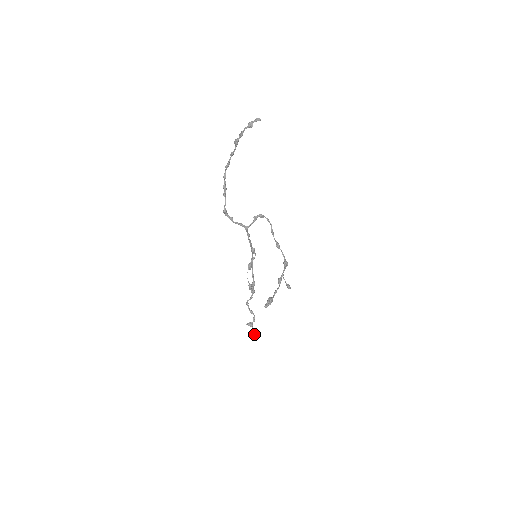
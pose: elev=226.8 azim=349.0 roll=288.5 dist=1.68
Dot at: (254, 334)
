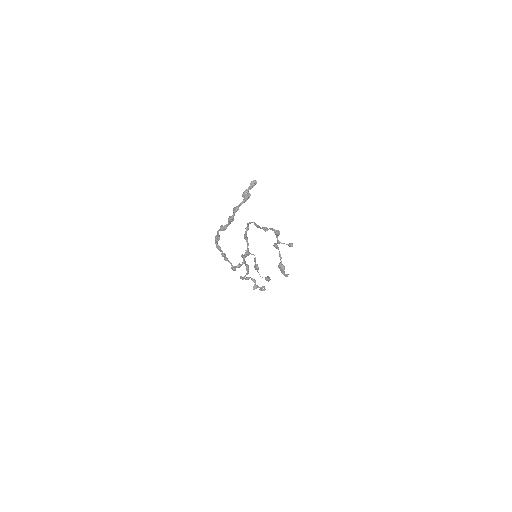
Dot at: occluded
